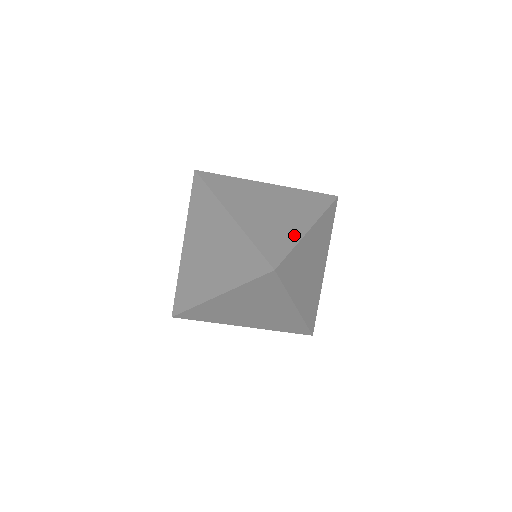
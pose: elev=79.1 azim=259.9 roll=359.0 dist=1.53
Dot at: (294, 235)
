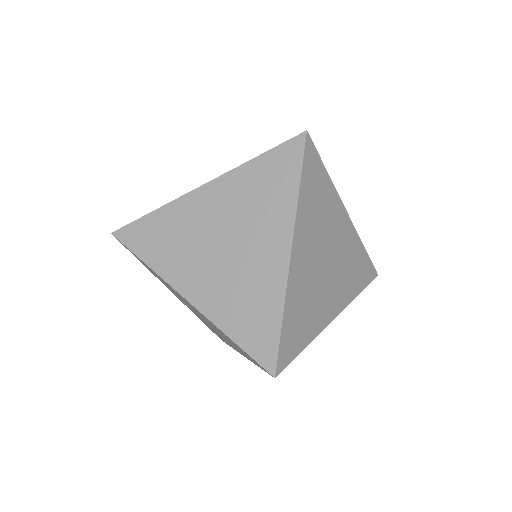
Dot at: occluded
